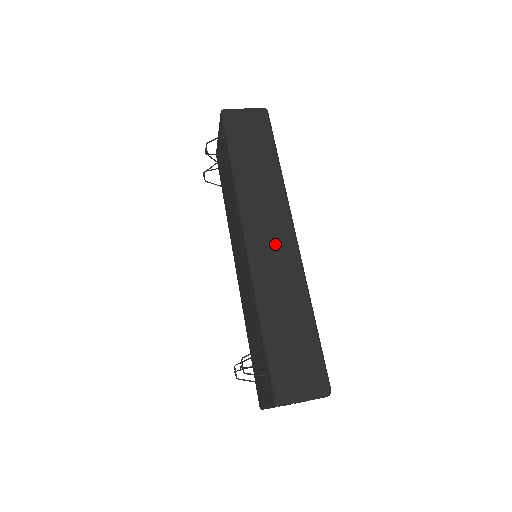
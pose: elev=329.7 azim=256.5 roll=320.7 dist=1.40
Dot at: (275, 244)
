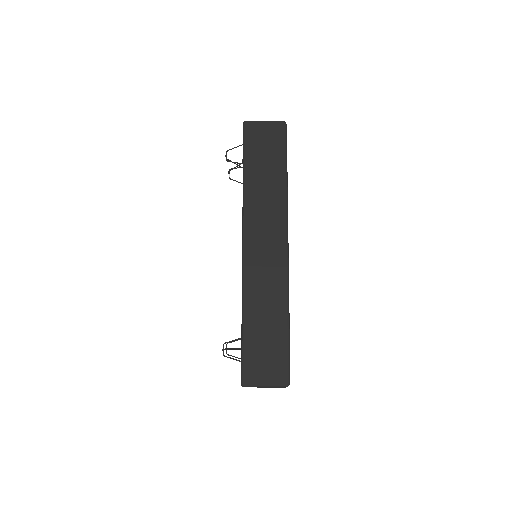
Dot at: (268, 252)
